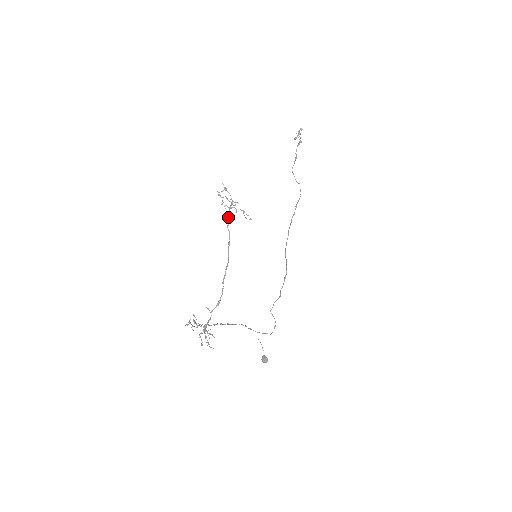
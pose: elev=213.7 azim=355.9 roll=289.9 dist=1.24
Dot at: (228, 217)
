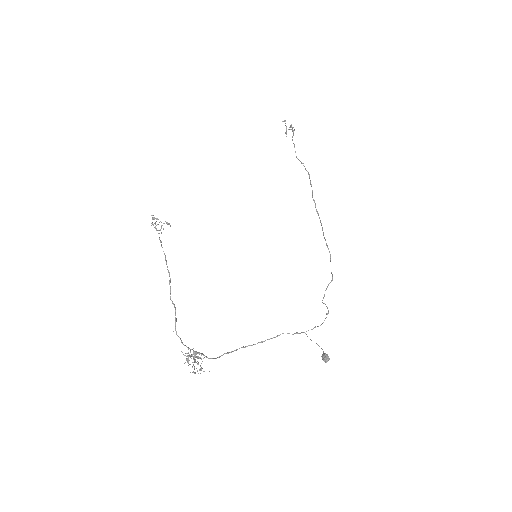
Dot at: occluded
